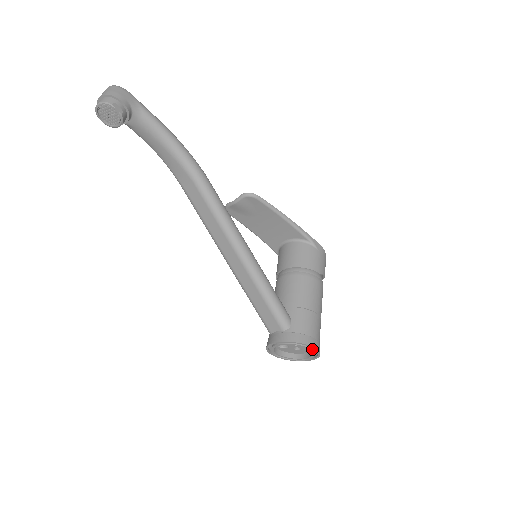
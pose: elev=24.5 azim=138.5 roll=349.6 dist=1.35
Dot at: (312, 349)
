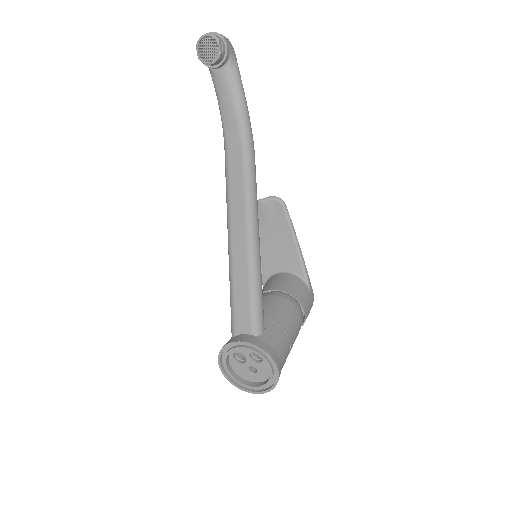
Dot at: (273, 371)
